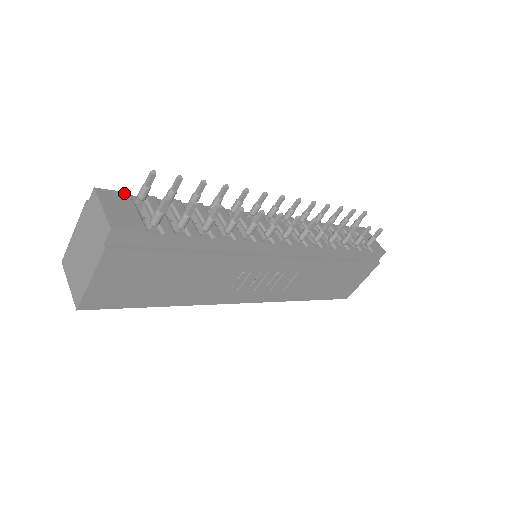
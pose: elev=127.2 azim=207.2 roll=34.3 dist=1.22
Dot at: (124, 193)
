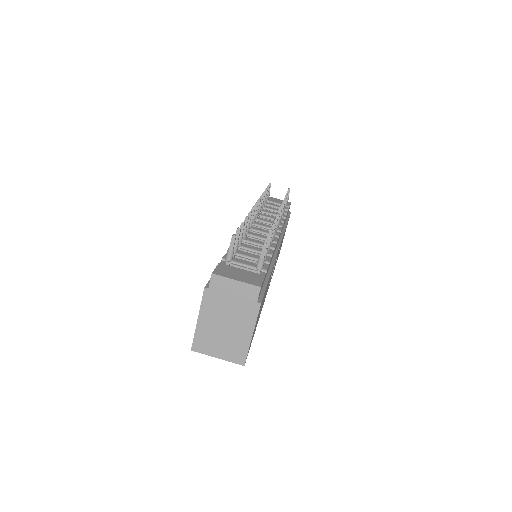
Dot at: (220, 265)
